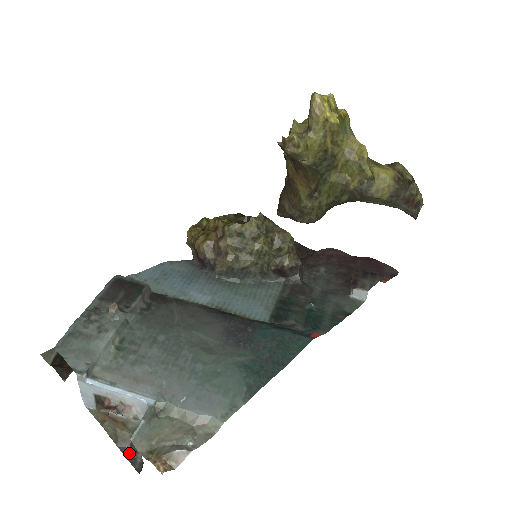
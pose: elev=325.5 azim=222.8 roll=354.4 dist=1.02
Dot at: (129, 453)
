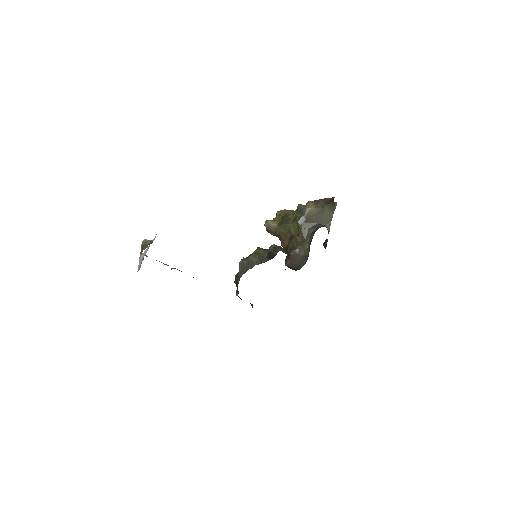
Dot at: occluded
